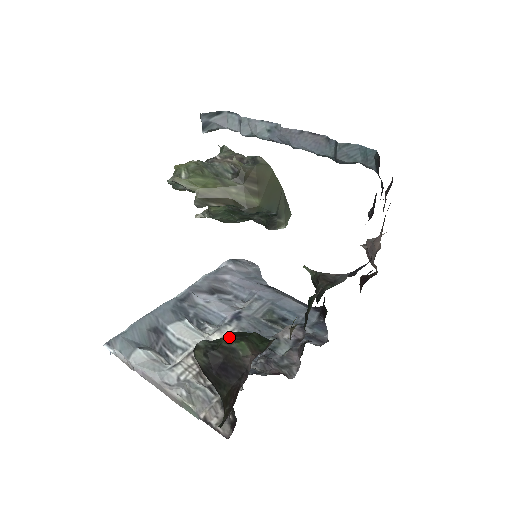
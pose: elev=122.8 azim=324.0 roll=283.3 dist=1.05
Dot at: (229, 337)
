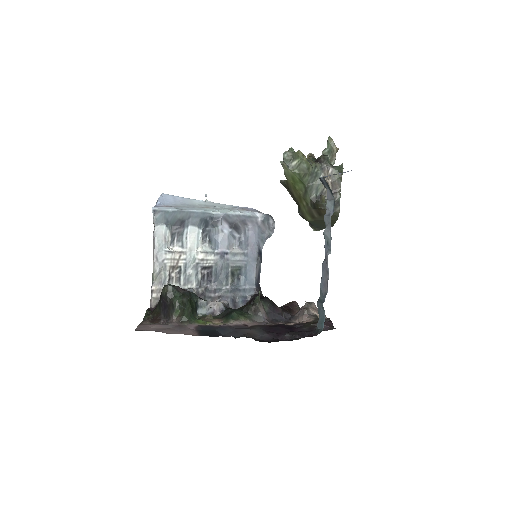
Dot at: (178, 303)
